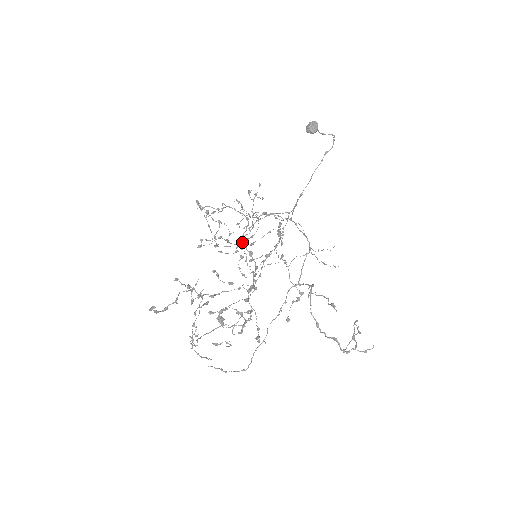
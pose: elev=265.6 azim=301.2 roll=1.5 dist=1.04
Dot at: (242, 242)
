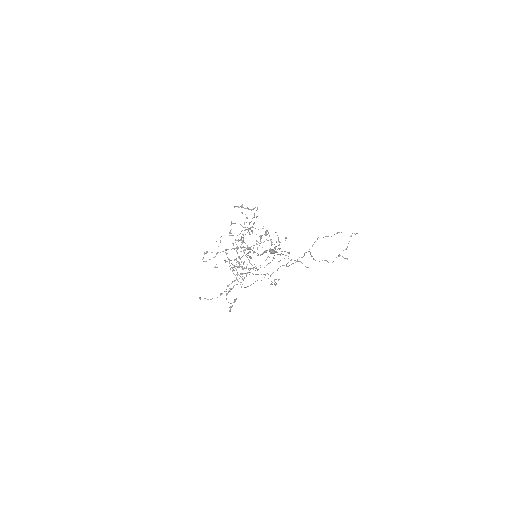
Dot at: (249, 248)
